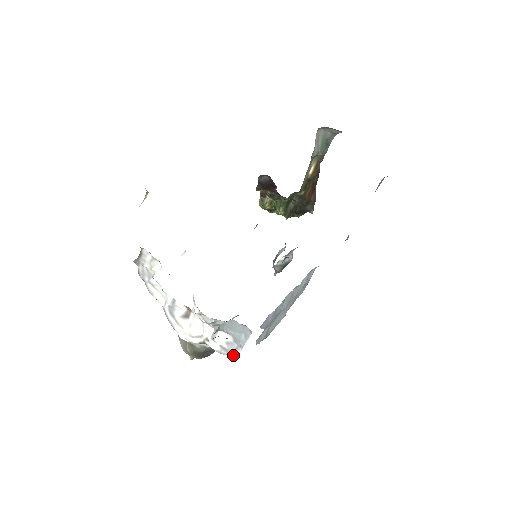
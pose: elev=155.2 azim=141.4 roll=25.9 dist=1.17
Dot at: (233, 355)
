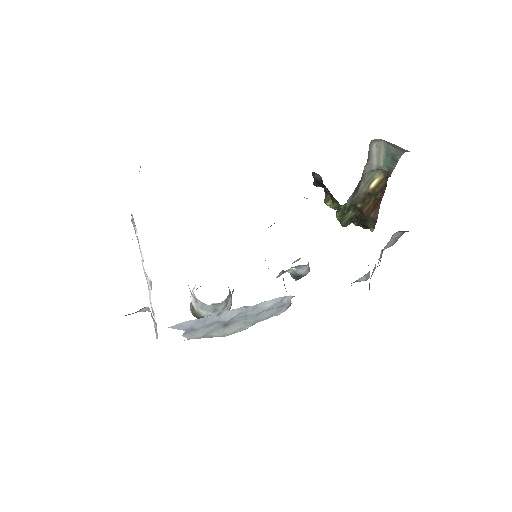
Dot at: (156, 337)
